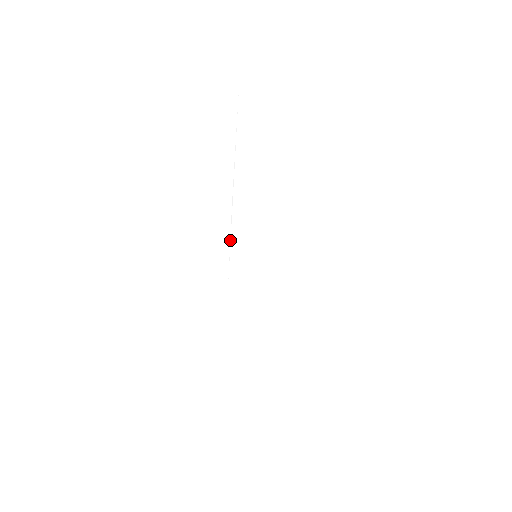
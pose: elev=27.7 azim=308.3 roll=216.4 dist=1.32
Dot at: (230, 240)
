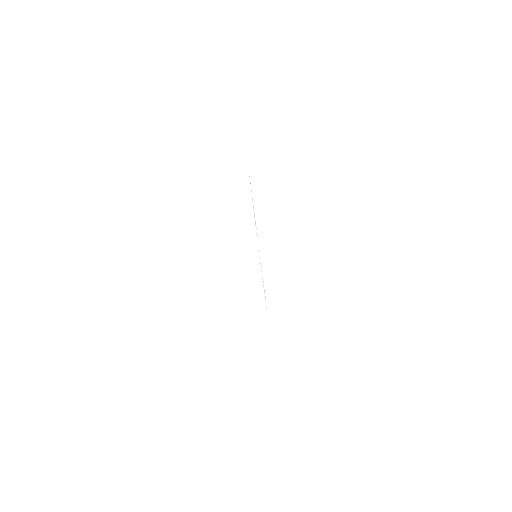
Dot at: (254, 215)
